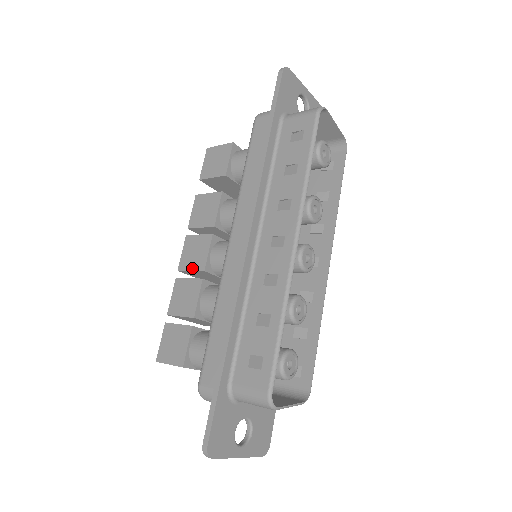
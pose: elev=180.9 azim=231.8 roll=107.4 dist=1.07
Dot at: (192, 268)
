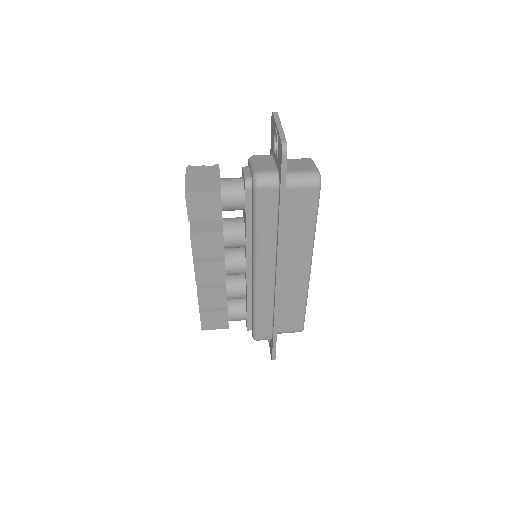
Dot at: (212, 283)
